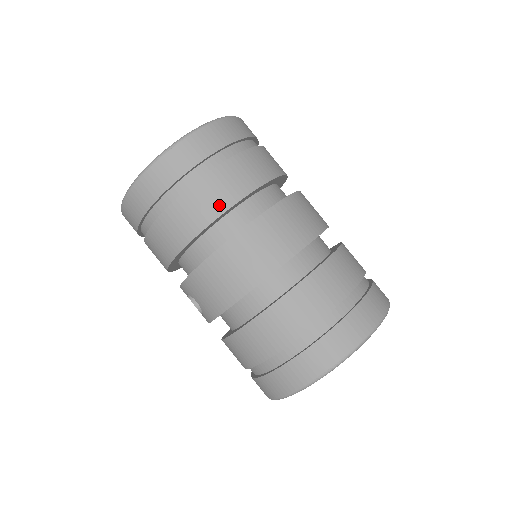
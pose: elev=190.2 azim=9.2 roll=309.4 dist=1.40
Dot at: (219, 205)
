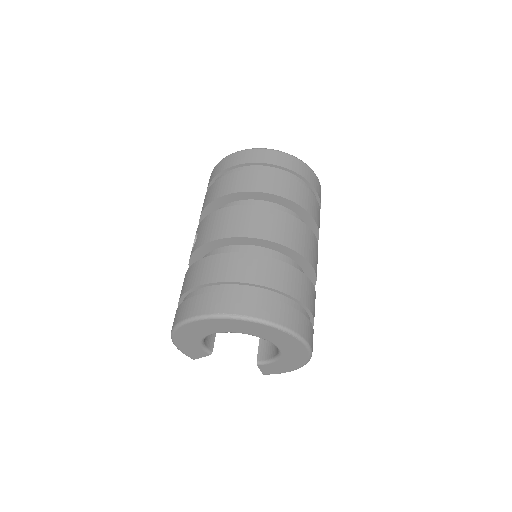
Dot at: (265, 187)
